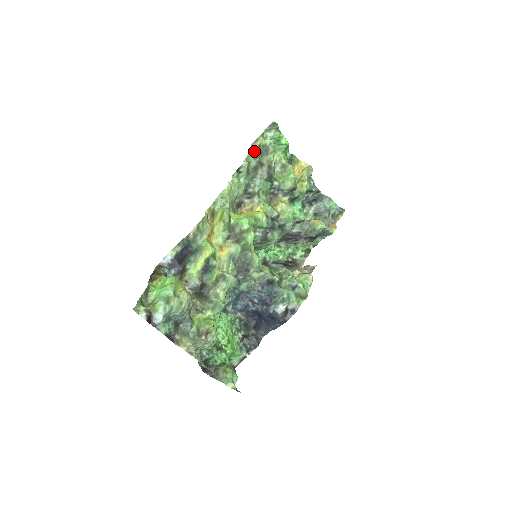
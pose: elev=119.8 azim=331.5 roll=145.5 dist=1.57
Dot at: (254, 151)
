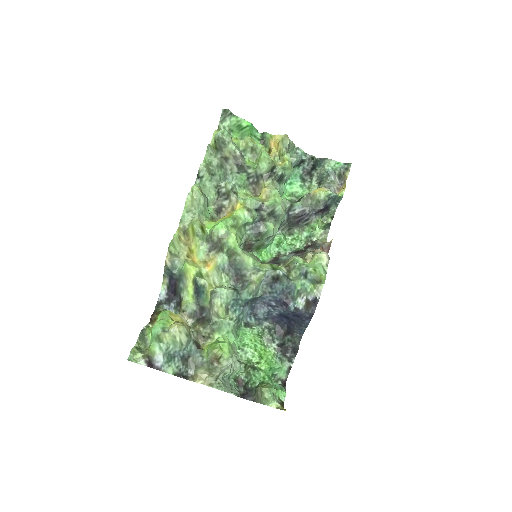
Dot at: (212, 149)
